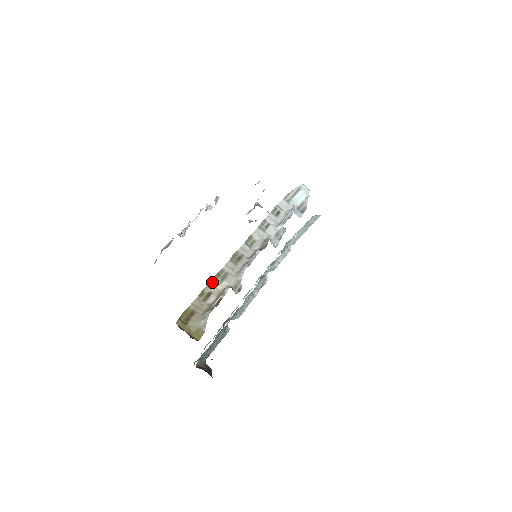
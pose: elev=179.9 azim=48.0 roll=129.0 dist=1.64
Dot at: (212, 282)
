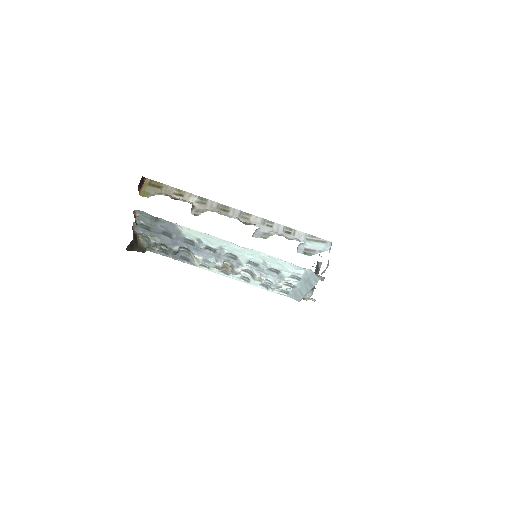
Dot at: (192, 195)
